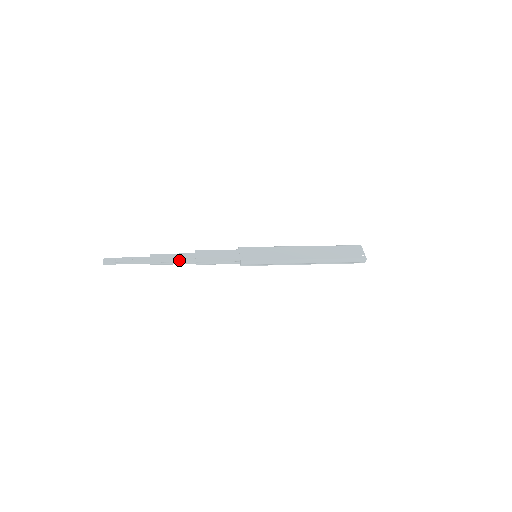
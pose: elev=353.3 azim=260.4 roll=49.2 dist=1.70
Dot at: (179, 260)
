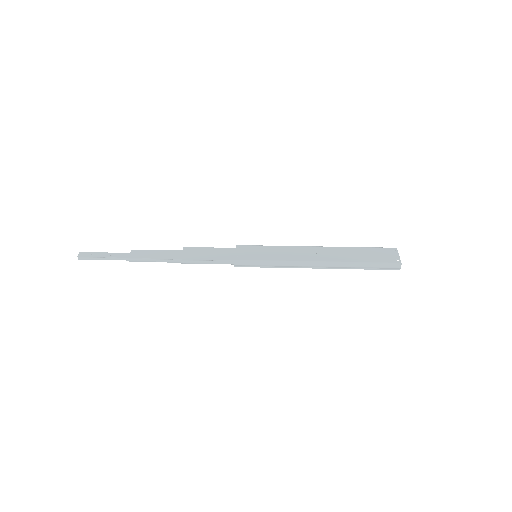
Dot at: (162, 257)
